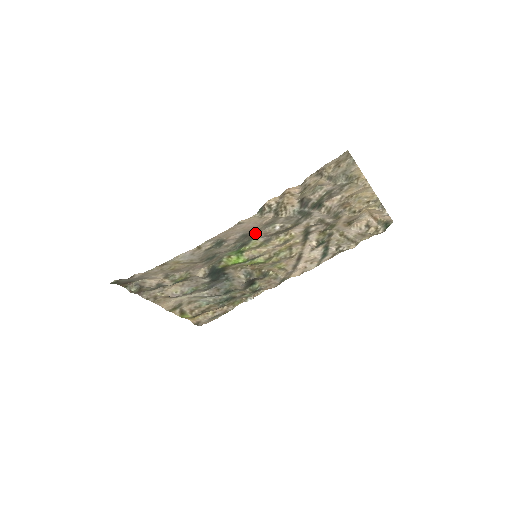
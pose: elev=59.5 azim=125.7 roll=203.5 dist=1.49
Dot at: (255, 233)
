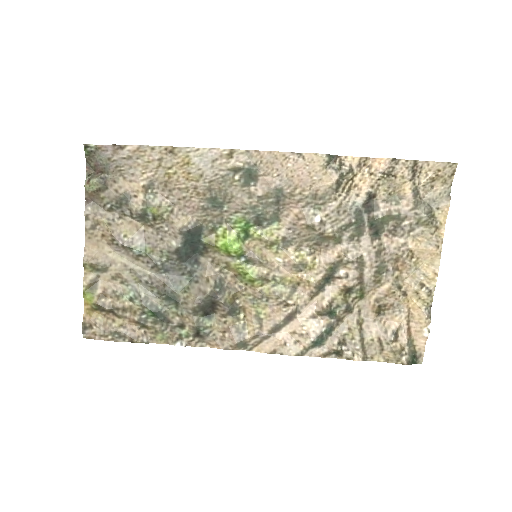
Dot at: (288, 210)
